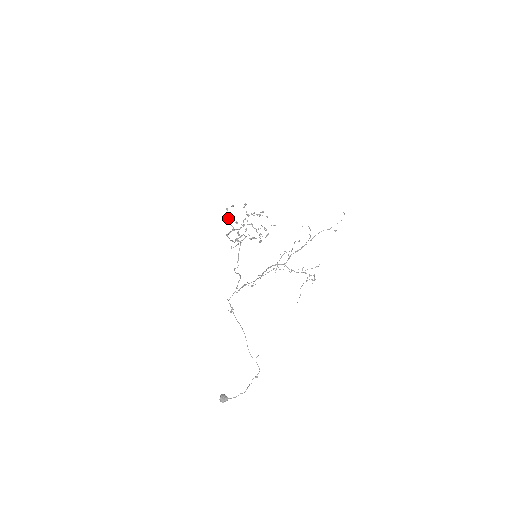
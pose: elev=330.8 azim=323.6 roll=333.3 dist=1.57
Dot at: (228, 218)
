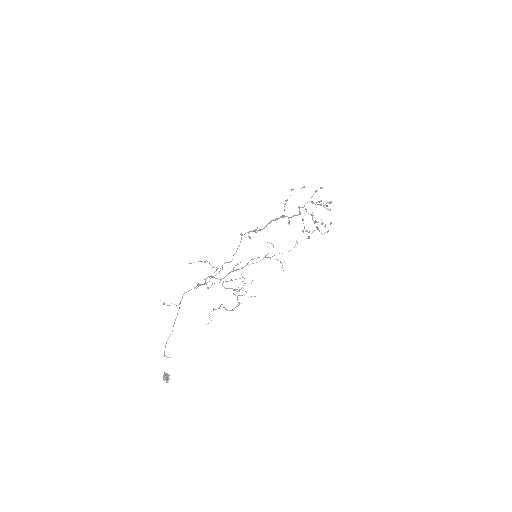
Dot at: (286, 201)
